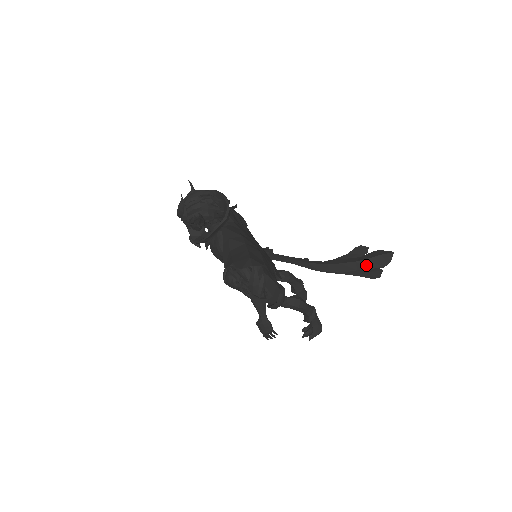
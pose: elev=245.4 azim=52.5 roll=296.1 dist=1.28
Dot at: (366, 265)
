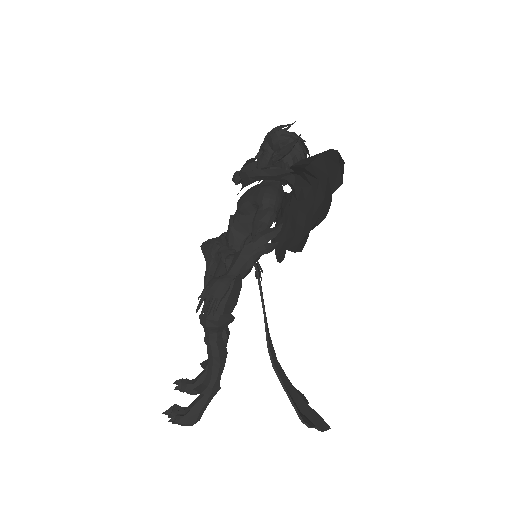
Dot at: (302, 406)
